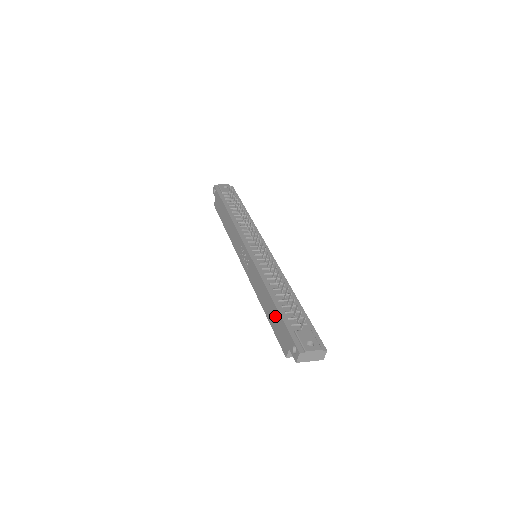
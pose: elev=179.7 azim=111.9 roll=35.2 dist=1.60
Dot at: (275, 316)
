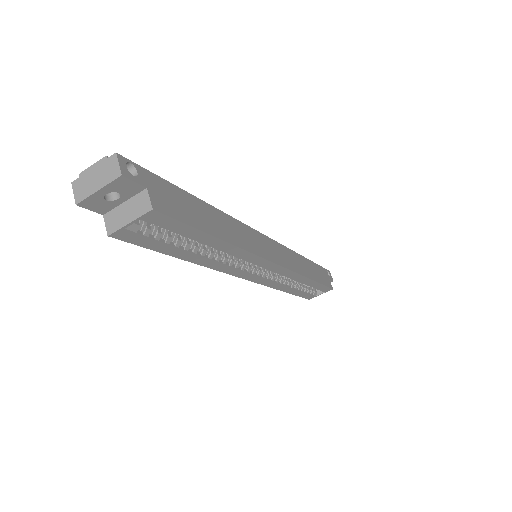
Dot at: occluded
